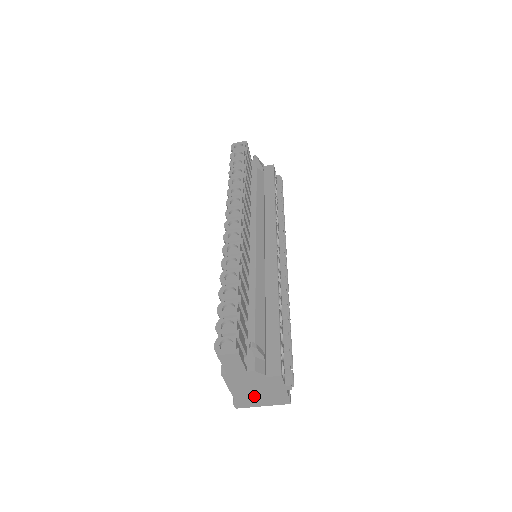
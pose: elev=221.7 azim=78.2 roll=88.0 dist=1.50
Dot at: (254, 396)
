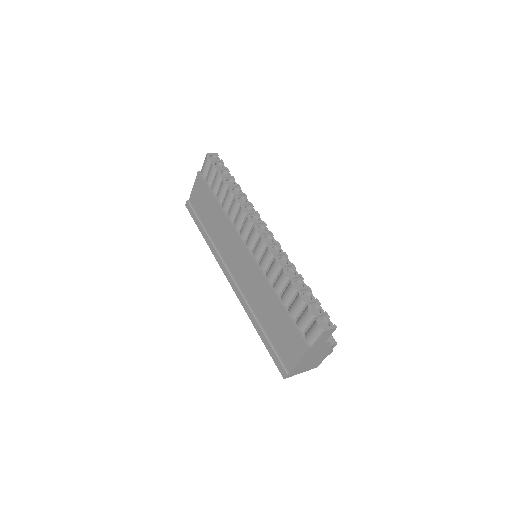
Dot at: (306, 364)
